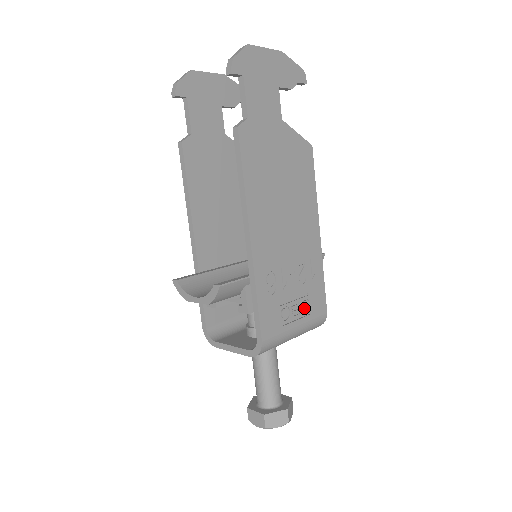
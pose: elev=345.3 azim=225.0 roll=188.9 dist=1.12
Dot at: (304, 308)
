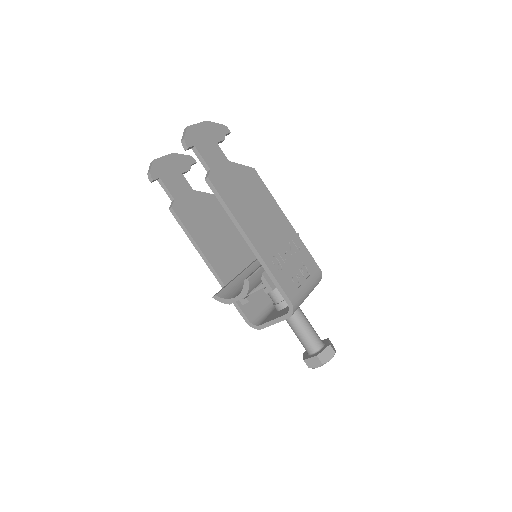
Dot at: (305, 272)
